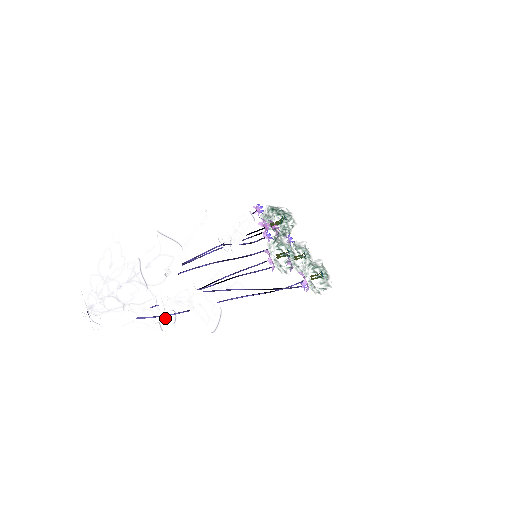
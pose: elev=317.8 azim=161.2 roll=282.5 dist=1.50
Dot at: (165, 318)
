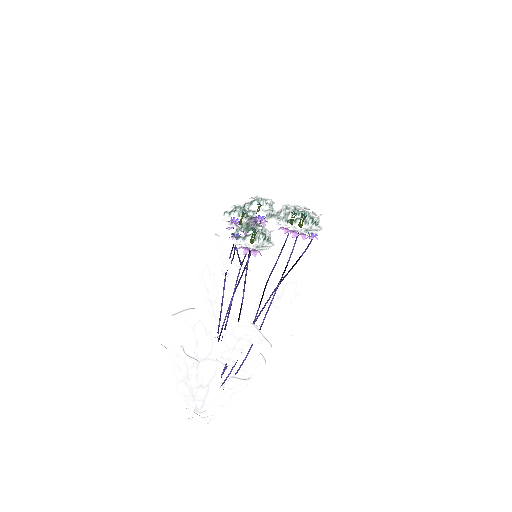
Dot at: (256, 365)
